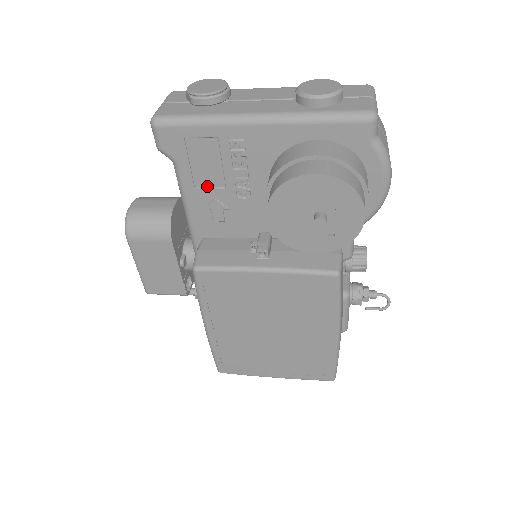
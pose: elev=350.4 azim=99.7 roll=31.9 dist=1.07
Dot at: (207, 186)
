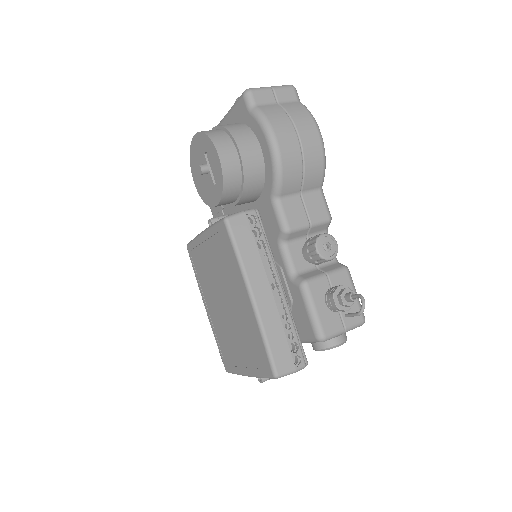
Dot at: occluded
